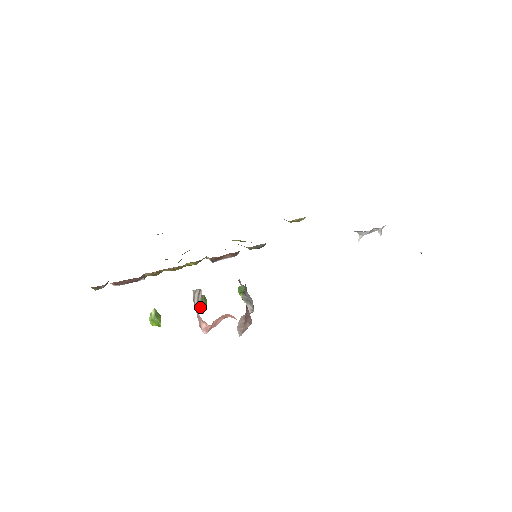
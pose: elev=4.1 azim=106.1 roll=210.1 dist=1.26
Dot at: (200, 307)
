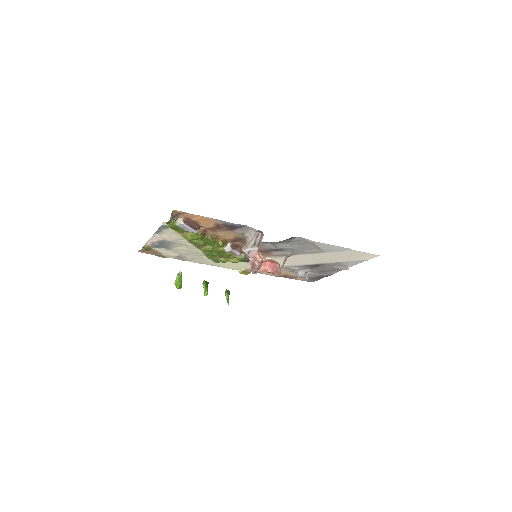
Dot at: (206, 289)
